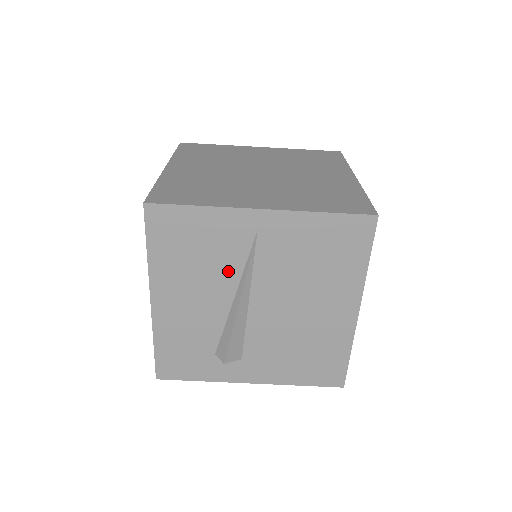
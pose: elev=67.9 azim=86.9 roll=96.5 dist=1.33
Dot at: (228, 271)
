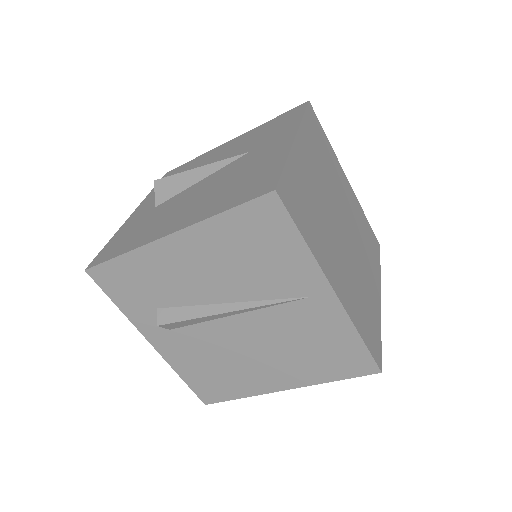
Dot at: (252, 289)
